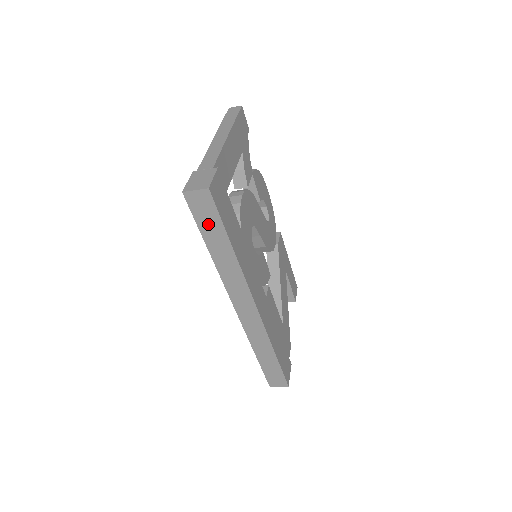
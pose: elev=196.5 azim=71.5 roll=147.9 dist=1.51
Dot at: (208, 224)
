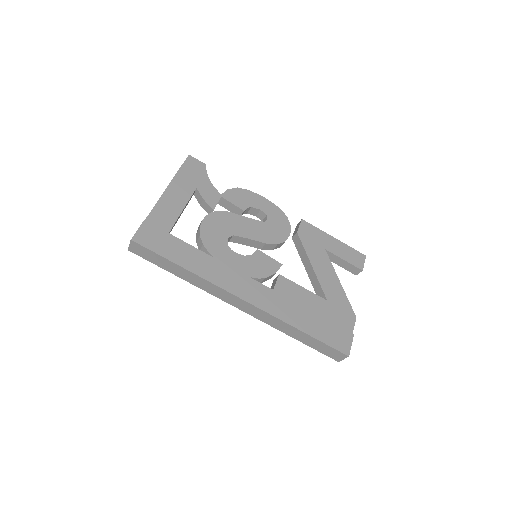
Dot at: (157, 260)
